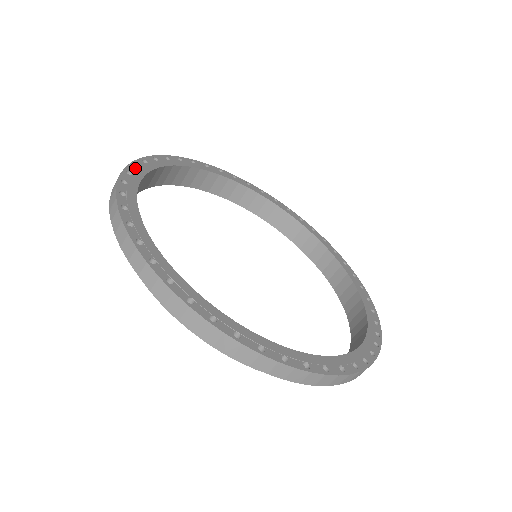
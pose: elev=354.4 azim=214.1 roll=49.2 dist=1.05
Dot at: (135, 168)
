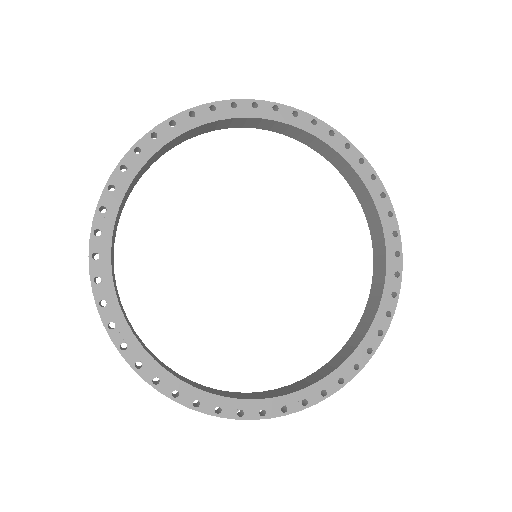
Dot at: (169, 127)
